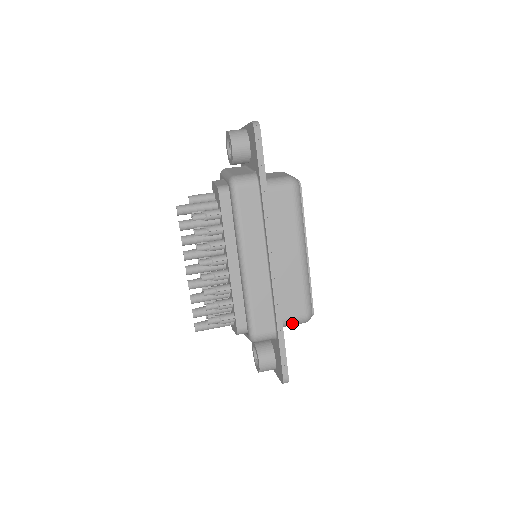
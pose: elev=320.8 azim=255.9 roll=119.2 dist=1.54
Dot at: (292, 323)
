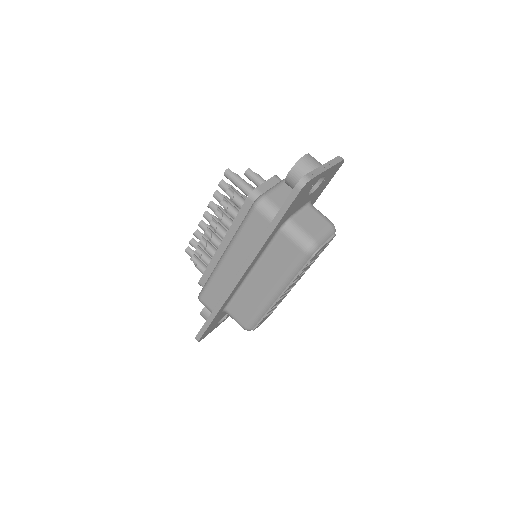
Dot at: occluded
